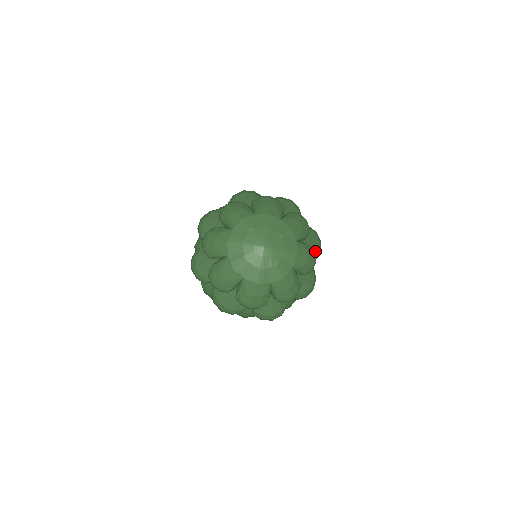
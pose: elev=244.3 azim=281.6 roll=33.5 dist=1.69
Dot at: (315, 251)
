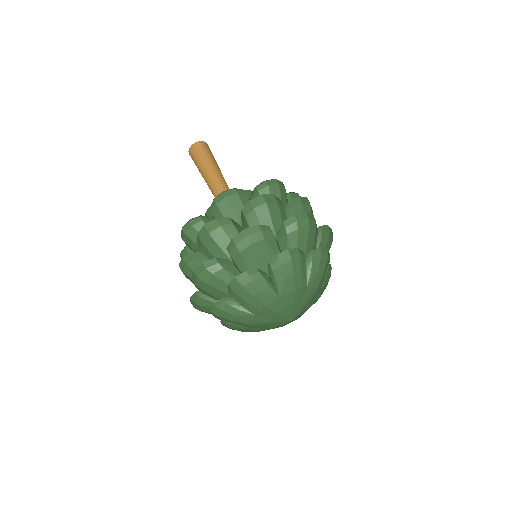
Dot at: occluded
